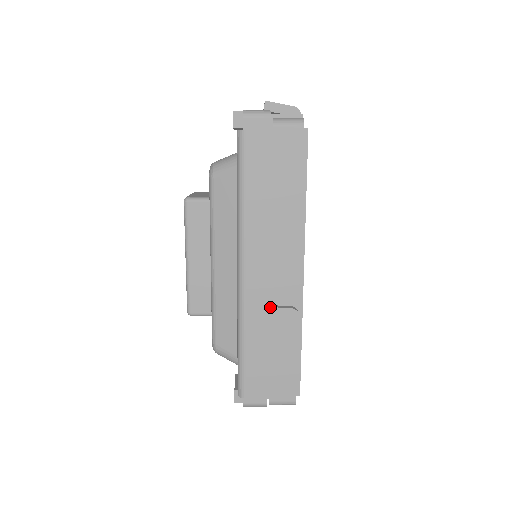
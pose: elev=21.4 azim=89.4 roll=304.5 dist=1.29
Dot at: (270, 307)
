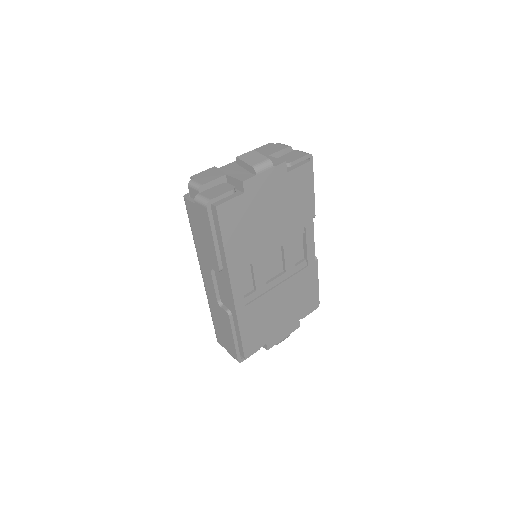
Dot at: (217, 303)
